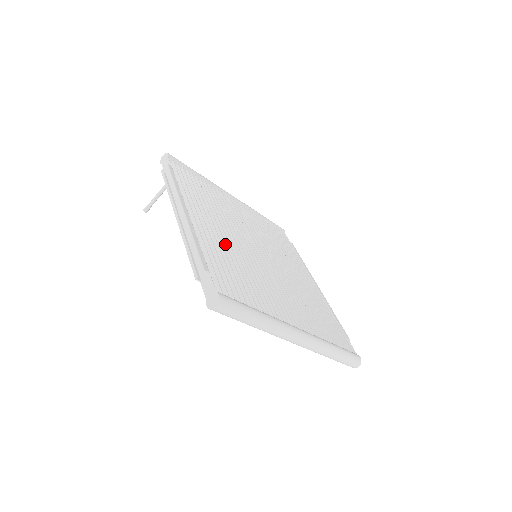
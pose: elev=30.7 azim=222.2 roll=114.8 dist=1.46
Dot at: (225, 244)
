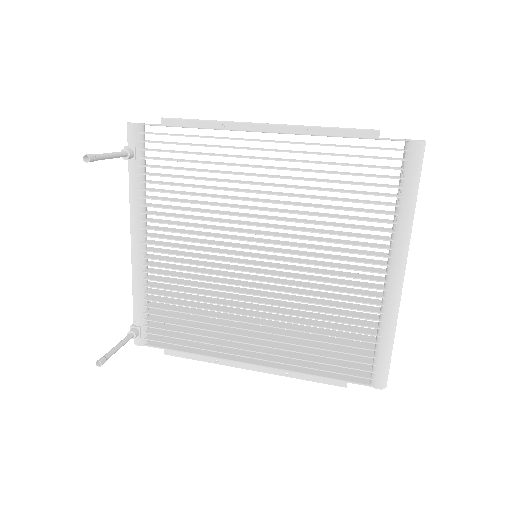
Dot at: occluded
